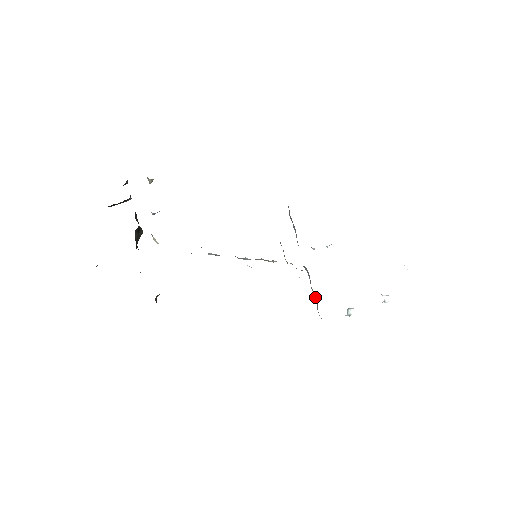
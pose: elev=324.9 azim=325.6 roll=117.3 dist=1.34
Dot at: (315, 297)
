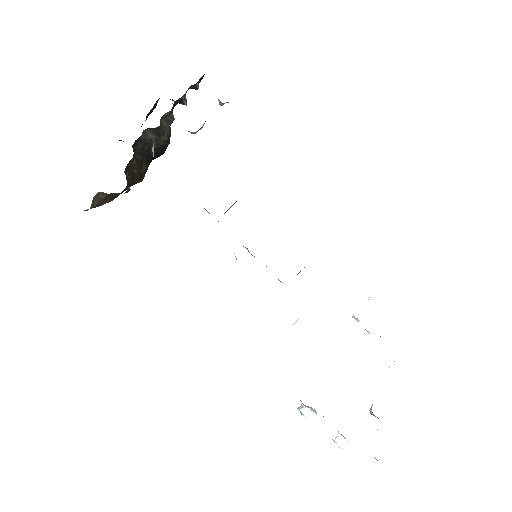
Dot at: occluded
